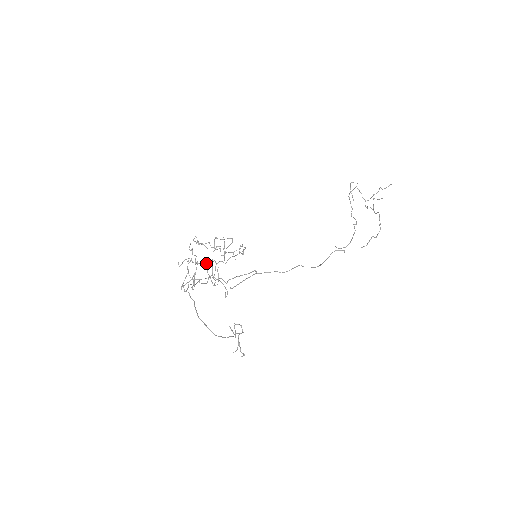
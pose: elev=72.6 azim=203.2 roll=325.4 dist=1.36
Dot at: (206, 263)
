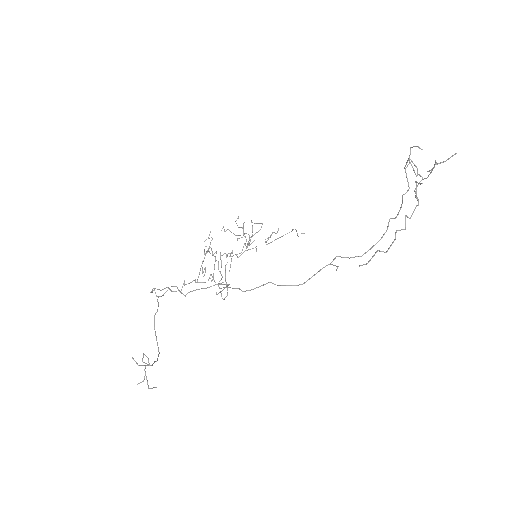
Dot at: occluded
